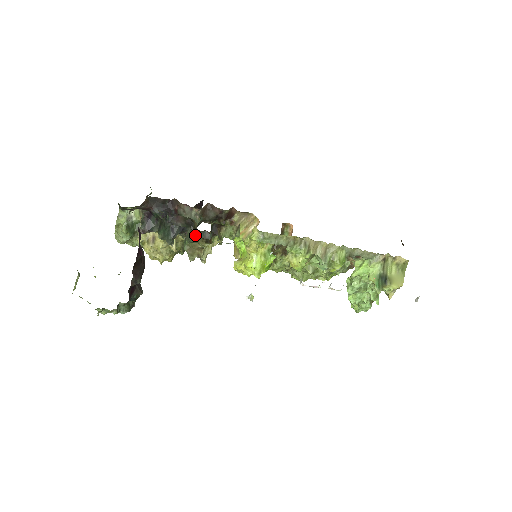
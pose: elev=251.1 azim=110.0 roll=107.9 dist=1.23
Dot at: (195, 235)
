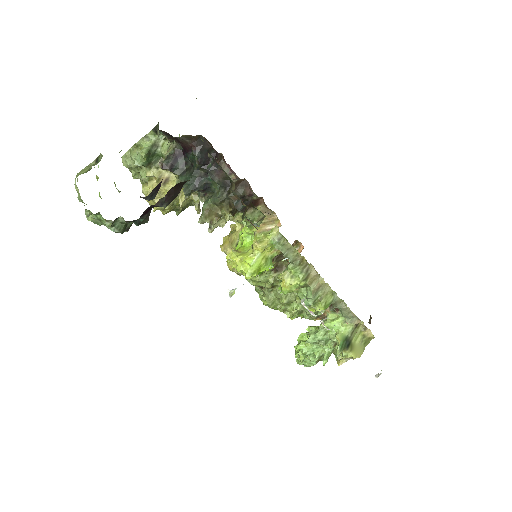
Dot at: (225, 199)
